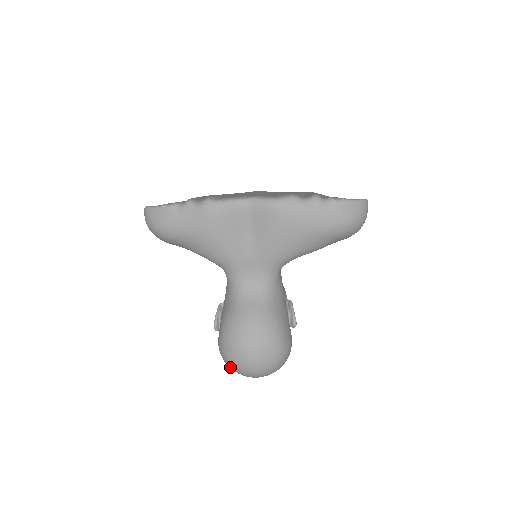
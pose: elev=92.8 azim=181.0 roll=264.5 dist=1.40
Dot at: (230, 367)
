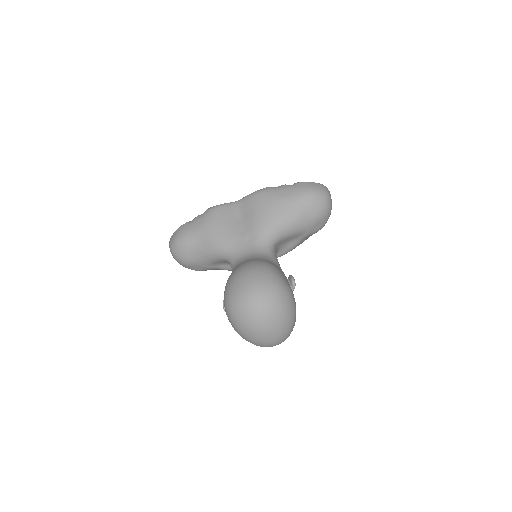
Dot at: (234, 315)
